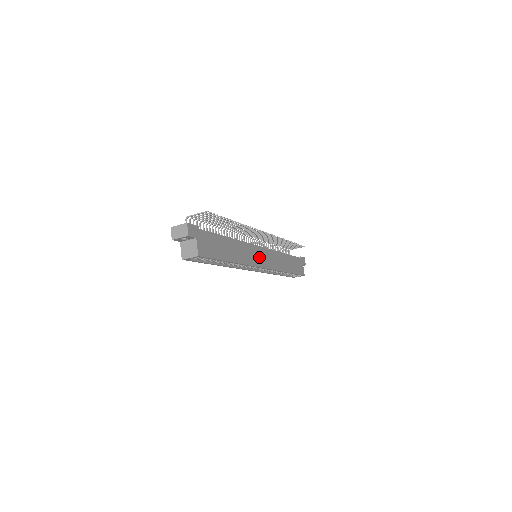
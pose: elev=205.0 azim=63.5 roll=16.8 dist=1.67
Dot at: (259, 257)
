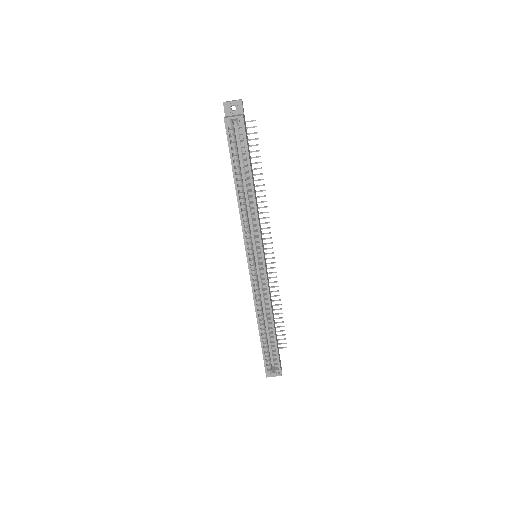
Dot at: occluded
